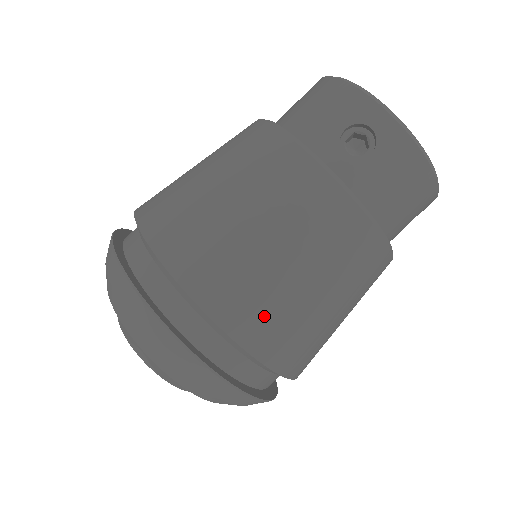
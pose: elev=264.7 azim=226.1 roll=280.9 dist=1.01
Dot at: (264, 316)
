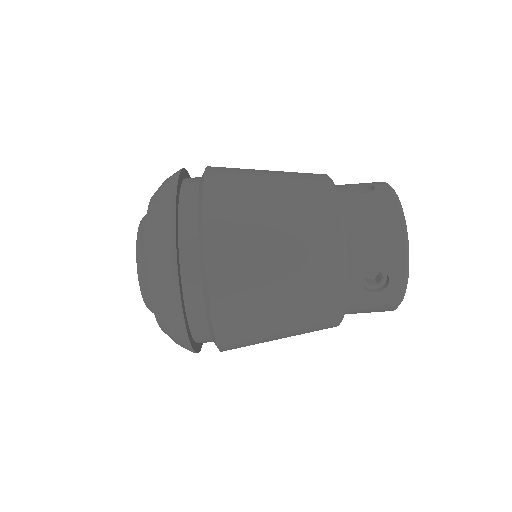
Dot at: (231, 198)
